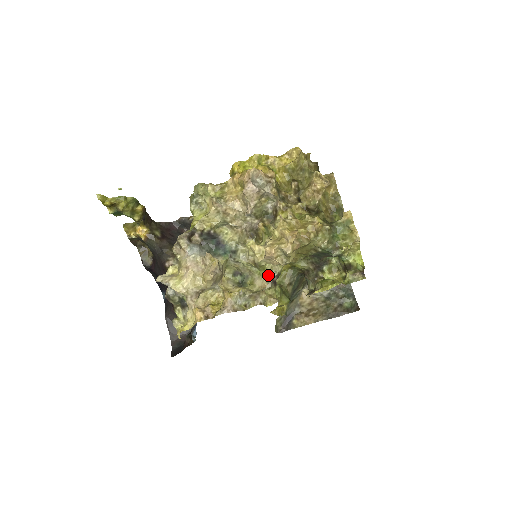
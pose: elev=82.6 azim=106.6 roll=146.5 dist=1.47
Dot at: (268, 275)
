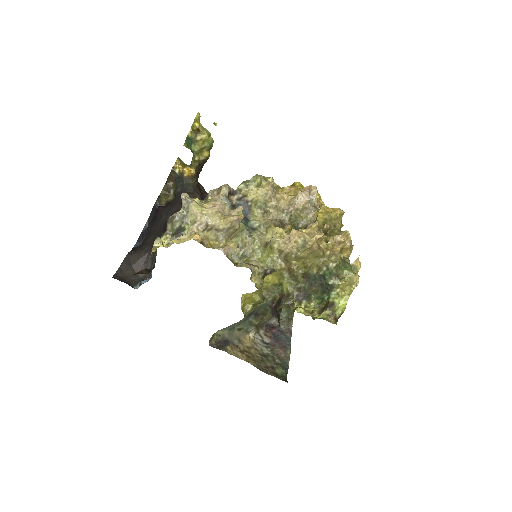
Dot at: (266, 263)
